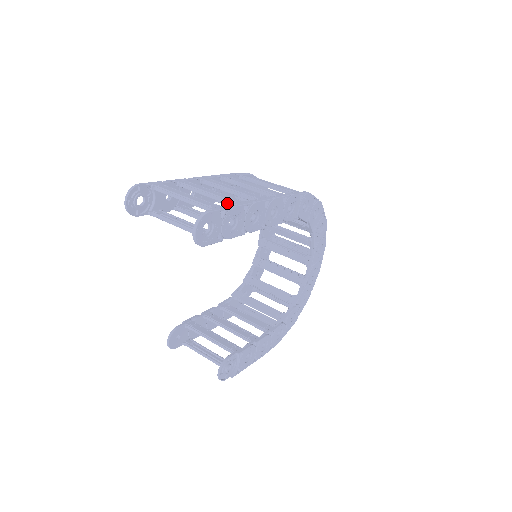
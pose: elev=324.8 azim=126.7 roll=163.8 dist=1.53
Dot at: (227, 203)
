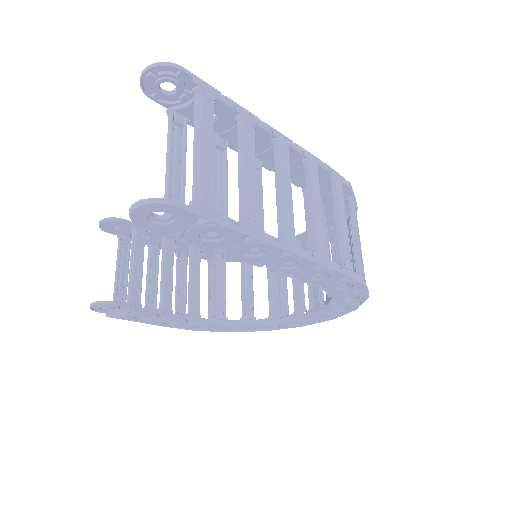
Dot at: (240, 207)
